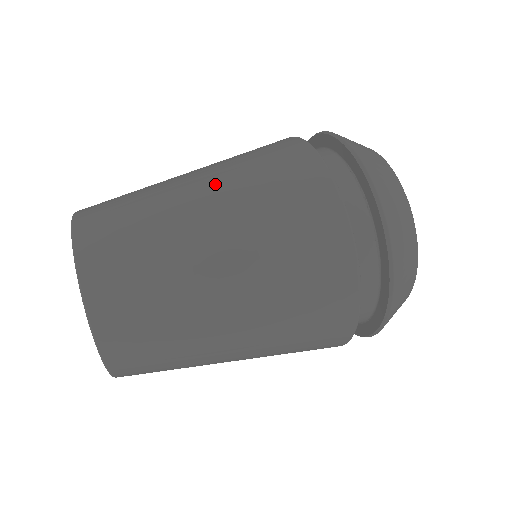
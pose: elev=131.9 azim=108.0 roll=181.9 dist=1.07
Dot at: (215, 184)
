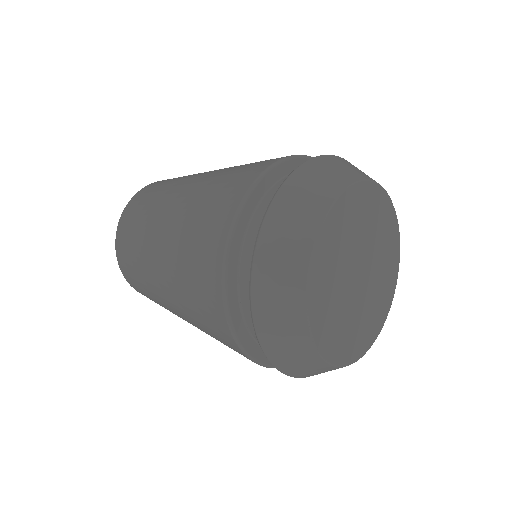
Dot at: occluded
